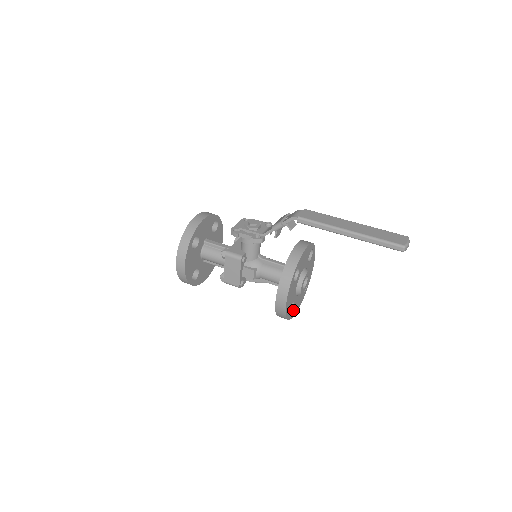
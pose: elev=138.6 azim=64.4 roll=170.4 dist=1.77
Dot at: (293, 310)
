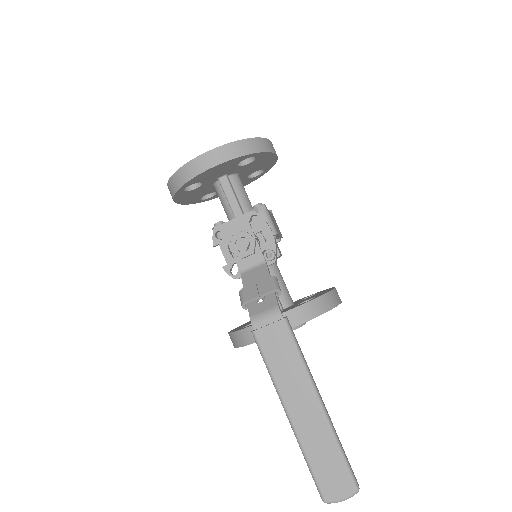
Dot at: occluded
